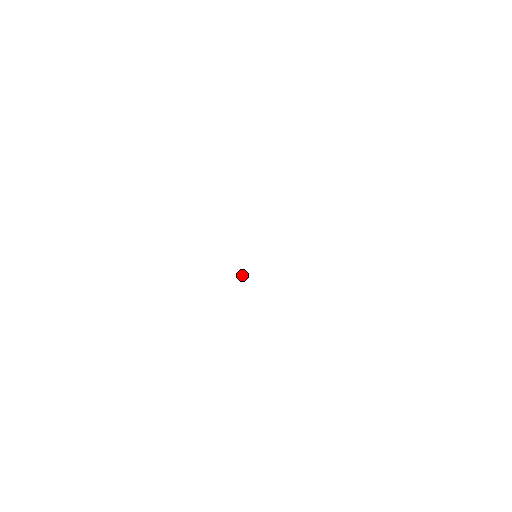
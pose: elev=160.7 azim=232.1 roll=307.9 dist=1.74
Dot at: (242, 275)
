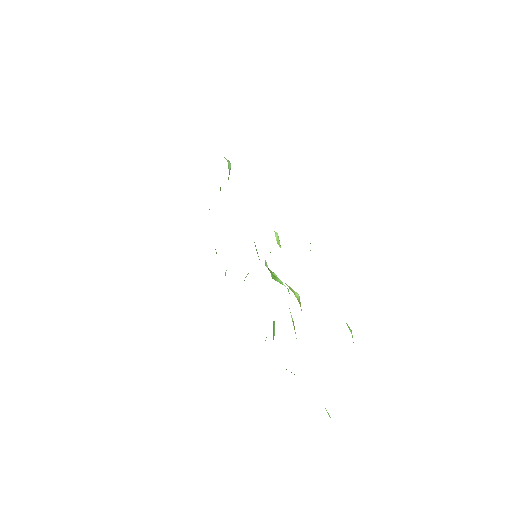
Dot at: occluded
